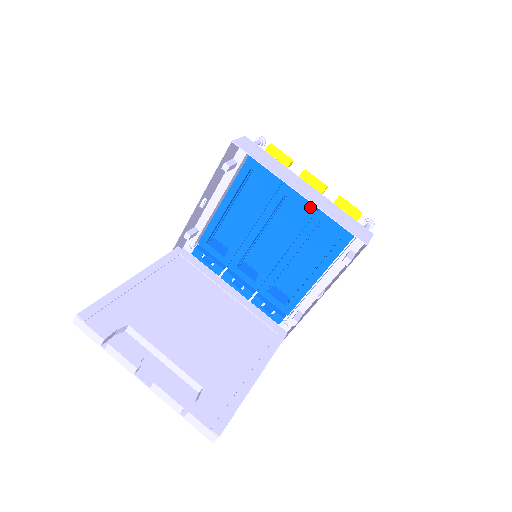
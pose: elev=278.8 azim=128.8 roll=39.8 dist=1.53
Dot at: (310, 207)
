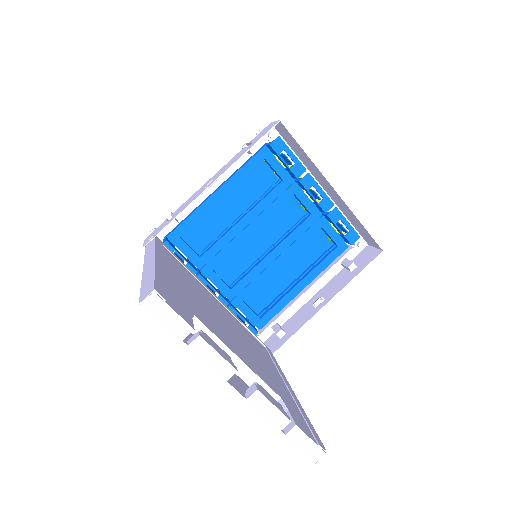
Dot at: (316, 211)
